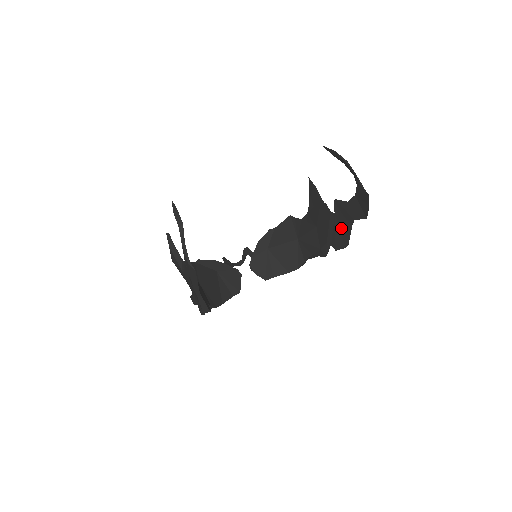
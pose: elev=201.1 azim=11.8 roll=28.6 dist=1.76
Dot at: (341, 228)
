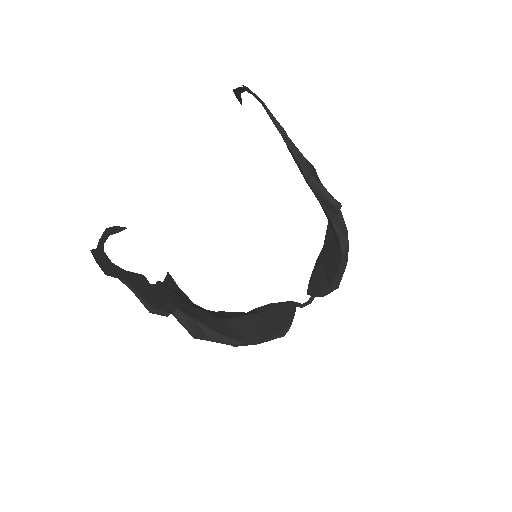
Dot at: occluded
